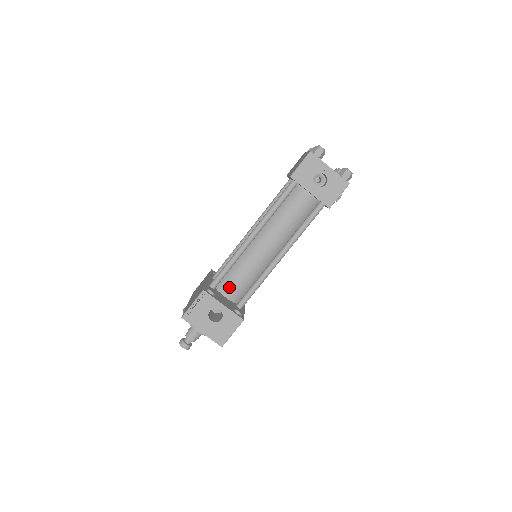
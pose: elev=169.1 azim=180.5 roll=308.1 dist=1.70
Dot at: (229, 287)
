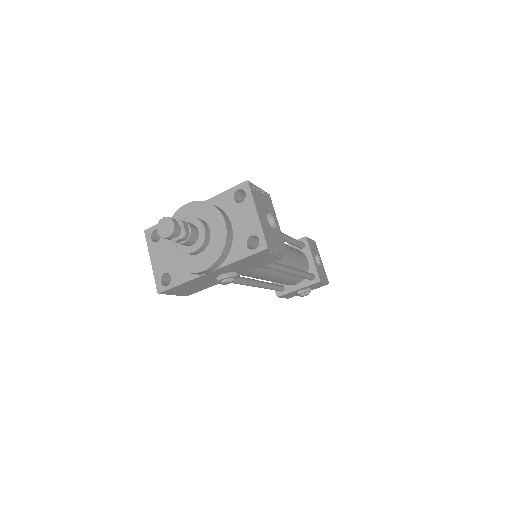
Dot at: occluded
